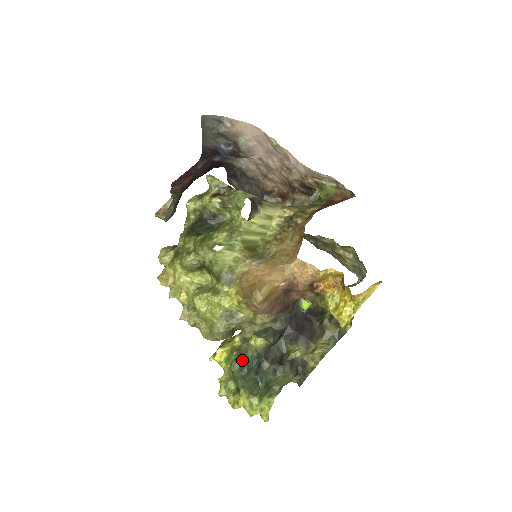
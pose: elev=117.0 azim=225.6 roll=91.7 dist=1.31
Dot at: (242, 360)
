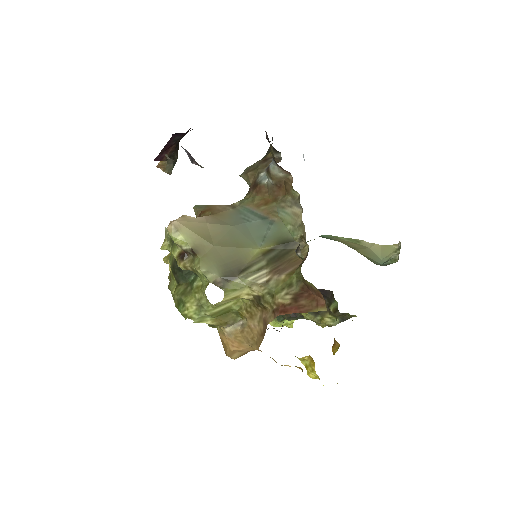
Dot at: occluded
